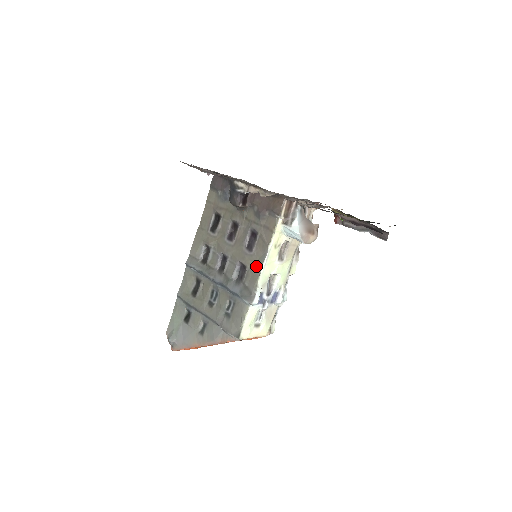
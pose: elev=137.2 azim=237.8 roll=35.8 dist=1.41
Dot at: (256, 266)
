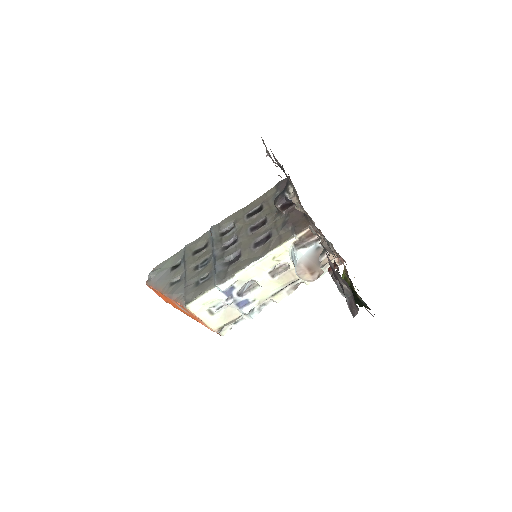
Dot at: (247, 261)
